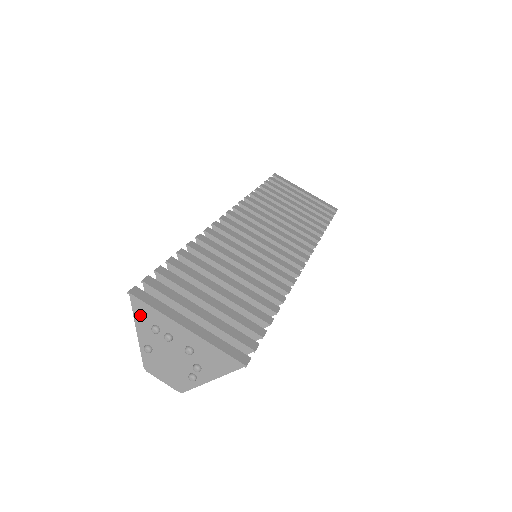
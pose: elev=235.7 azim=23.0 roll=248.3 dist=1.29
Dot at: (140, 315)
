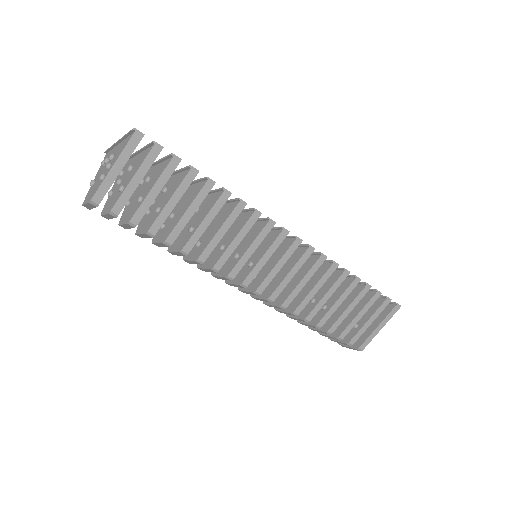
Dot at: occluded
